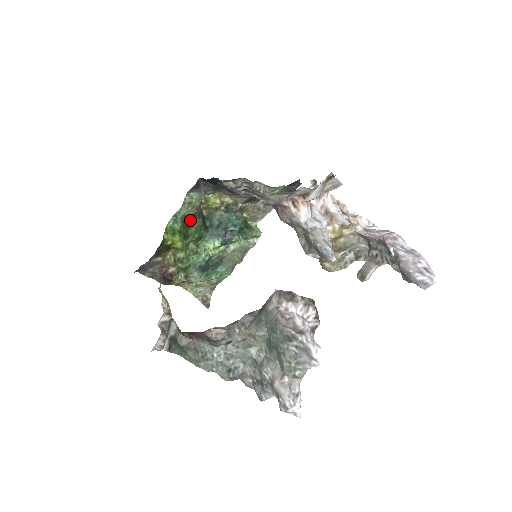
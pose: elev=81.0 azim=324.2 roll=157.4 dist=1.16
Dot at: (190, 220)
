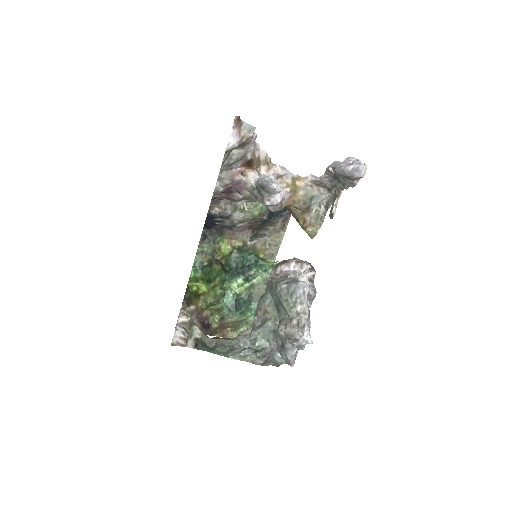
Dot at: (209, 267)
